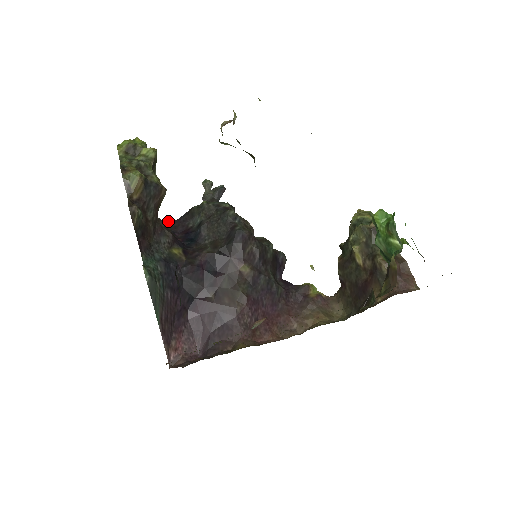
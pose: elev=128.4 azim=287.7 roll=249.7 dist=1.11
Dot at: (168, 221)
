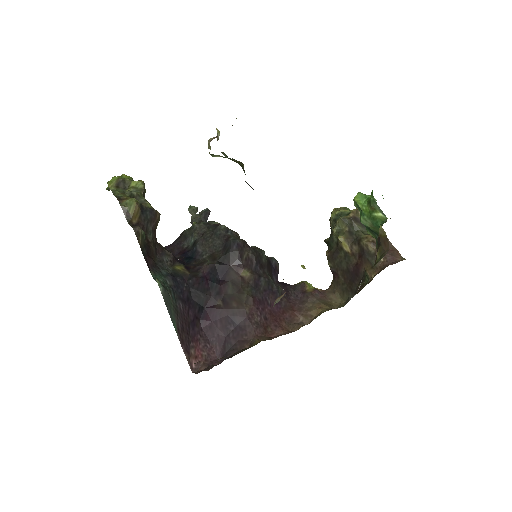
Dot at: occluded
